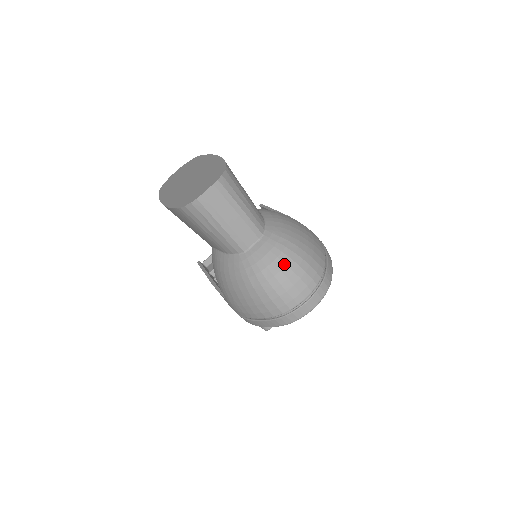
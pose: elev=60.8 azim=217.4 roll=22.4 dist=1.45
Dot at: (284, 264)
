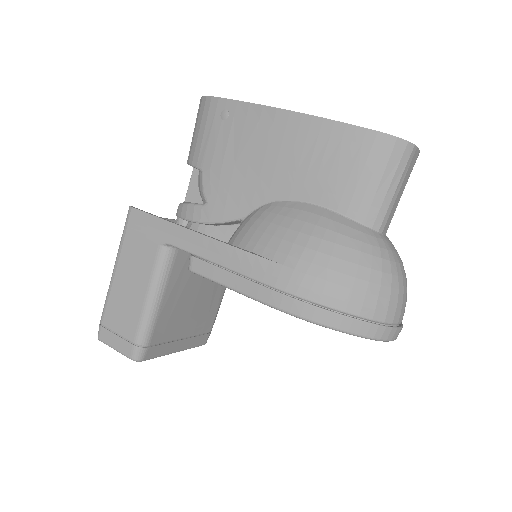
Dot at: occluded
